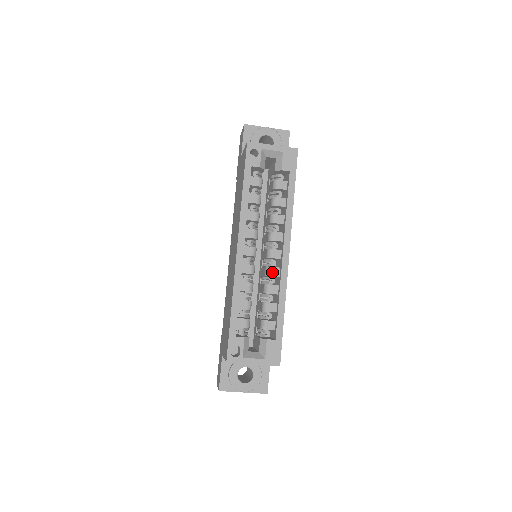
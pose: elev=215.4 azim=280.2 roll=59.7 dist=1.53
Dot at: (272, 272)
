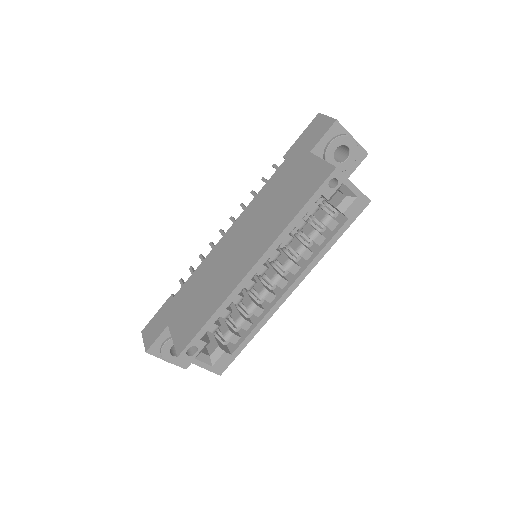
Dot at: (267, 297)
